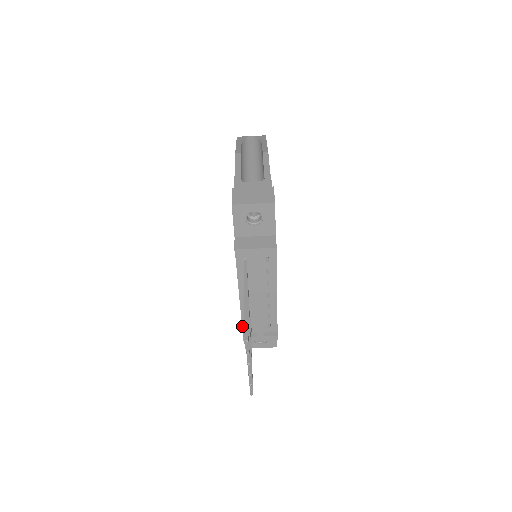
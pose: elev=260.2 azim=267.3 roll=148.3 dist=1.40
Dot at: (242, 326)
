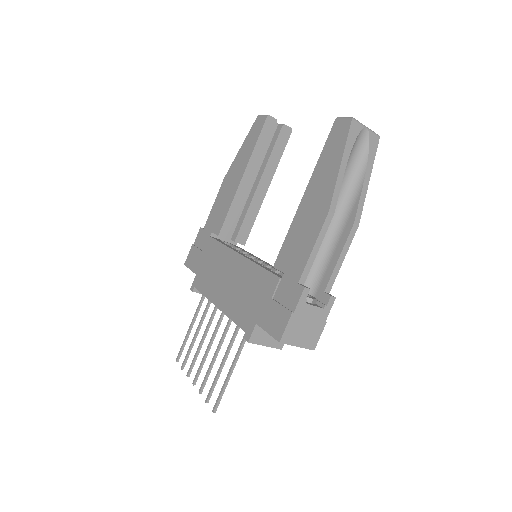
Dot at: (199, 291)
